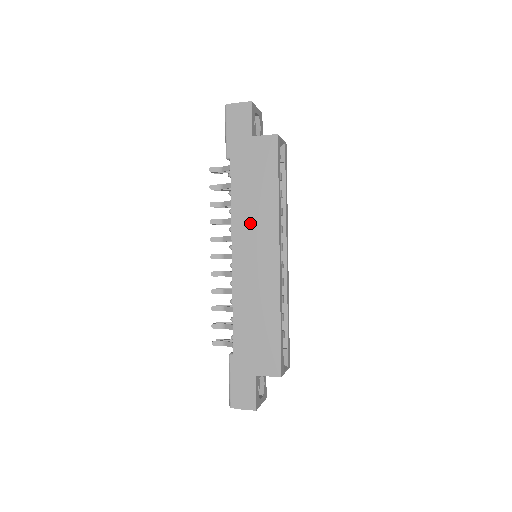
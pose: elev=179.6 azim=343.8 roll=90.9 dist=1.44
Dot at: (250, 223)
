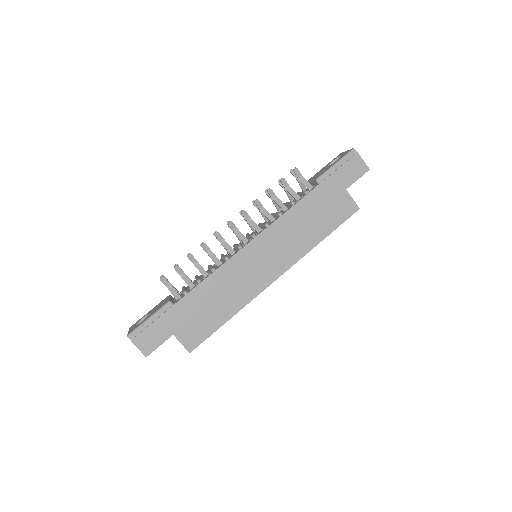
Dot at: (284, 238)
